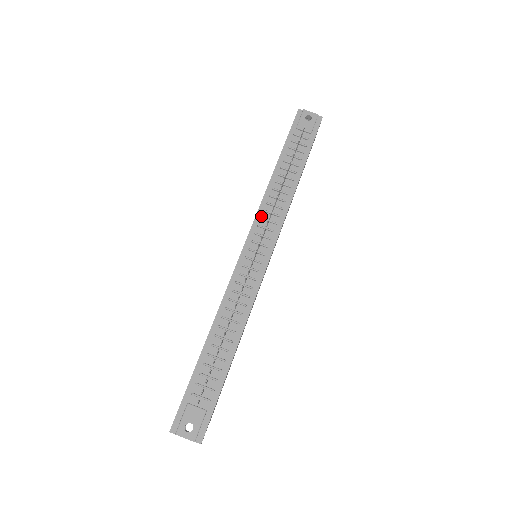
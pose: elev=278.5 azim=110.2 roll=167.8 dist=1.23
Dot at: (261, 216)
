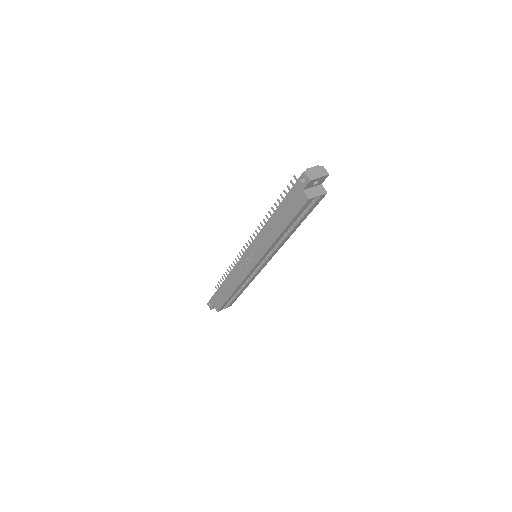
Dot at: occluded
